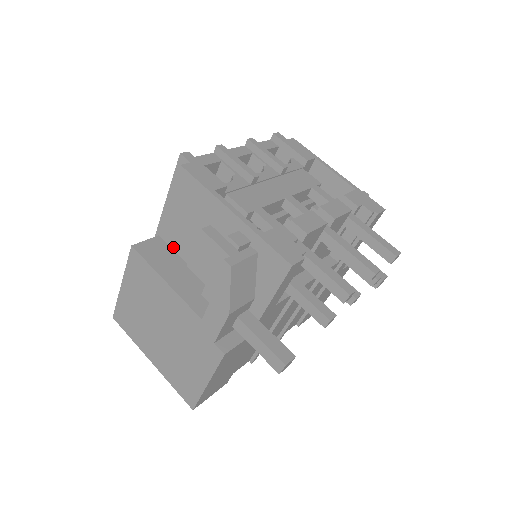
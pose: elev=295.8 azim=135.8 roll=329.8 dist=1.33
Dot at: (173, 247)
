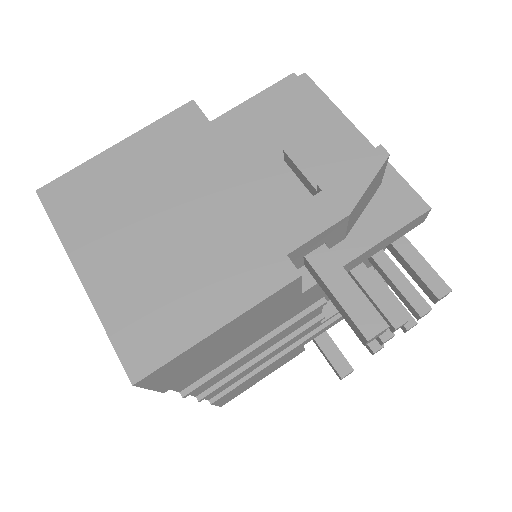
Dot at: occluded
